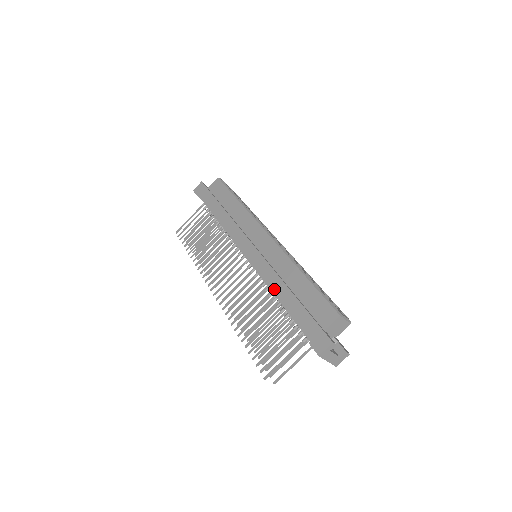
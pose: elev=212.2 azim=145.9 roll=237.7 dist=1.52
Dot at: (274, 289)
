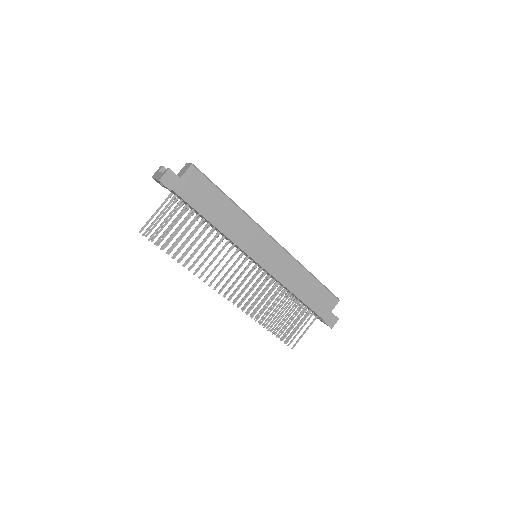
Dot at: (295, 292)
